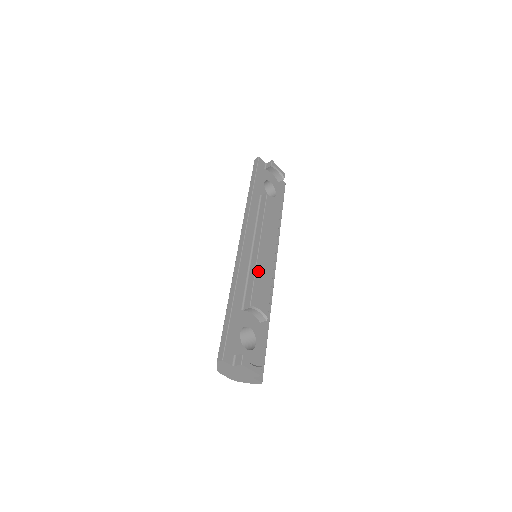
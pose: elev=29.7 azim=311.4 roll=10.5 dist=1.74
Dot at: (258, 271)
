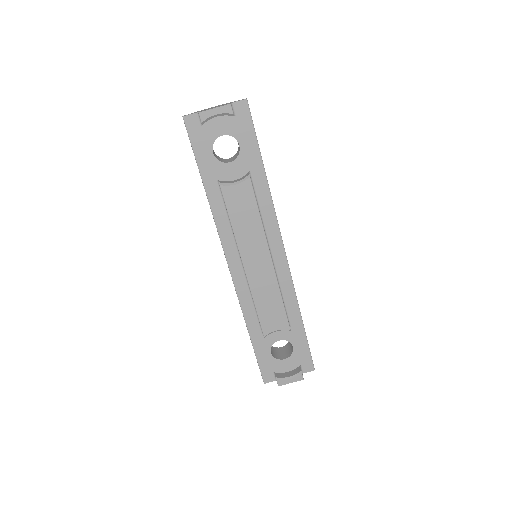
Dot at: (256, 296)
